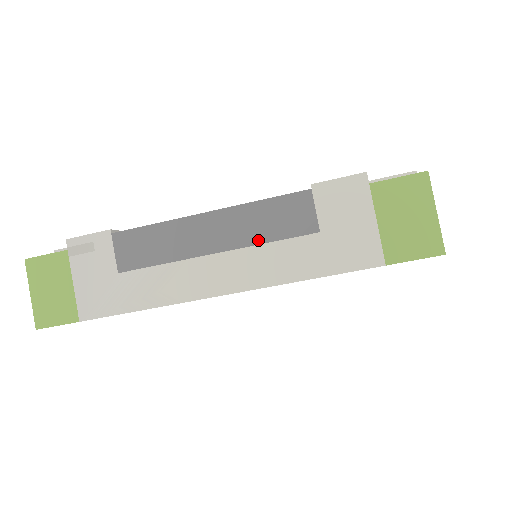
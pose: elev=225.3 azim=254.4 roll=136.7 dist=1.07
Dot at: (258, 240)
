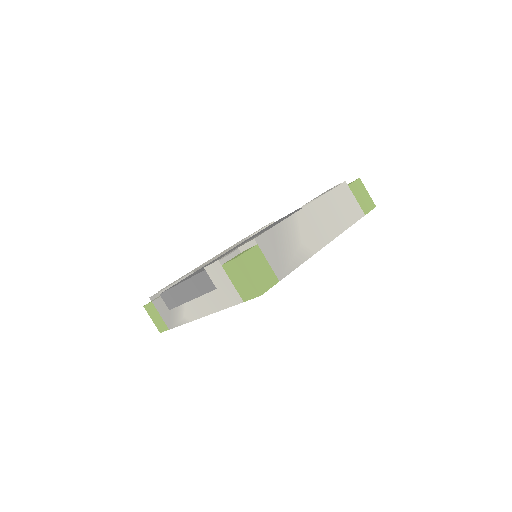
Dot at: (200, 294)
